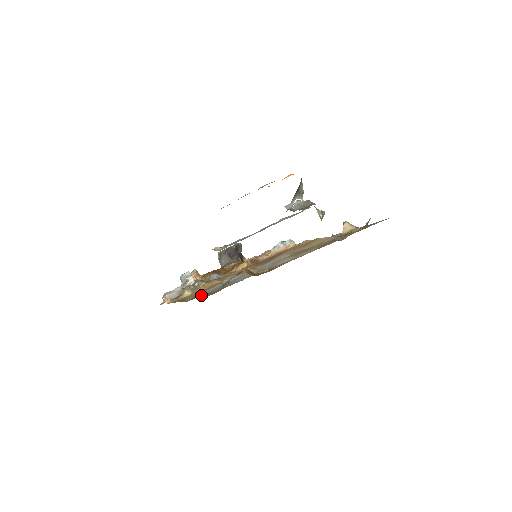
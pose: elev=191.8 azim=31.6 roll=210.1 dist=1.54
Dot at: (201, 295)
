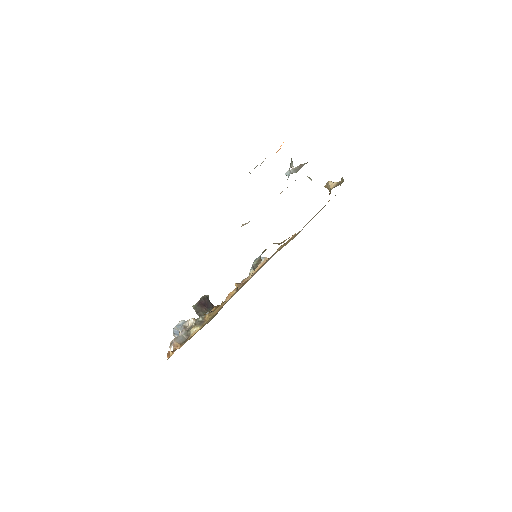
Dot at: occluded
